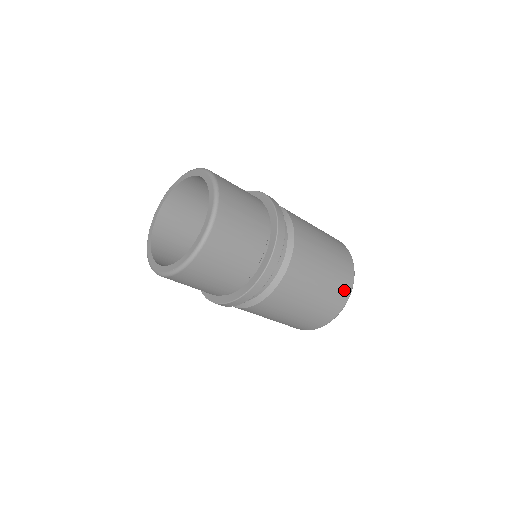
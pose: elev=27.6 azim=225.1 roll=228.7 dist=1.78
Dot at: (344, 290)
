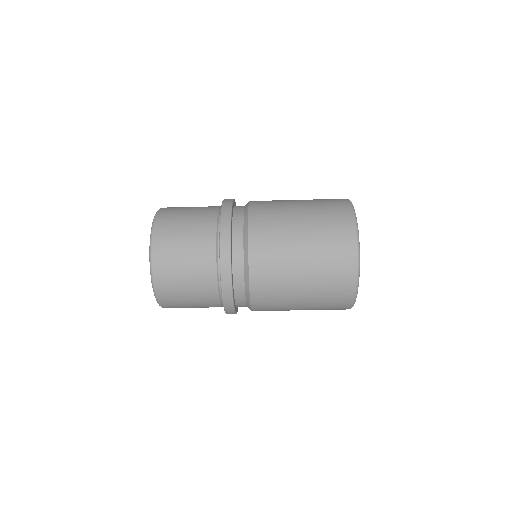
Dot at: (342, 299)
